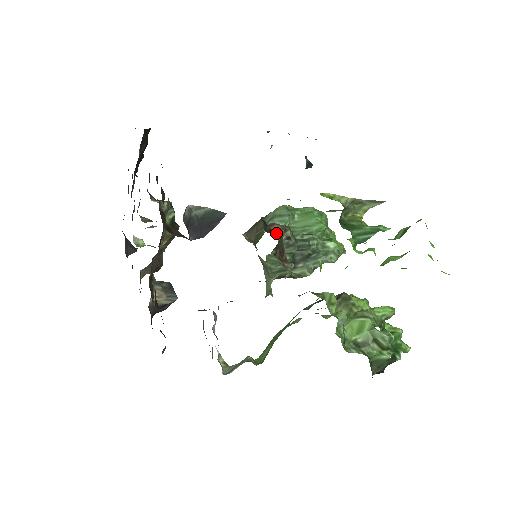
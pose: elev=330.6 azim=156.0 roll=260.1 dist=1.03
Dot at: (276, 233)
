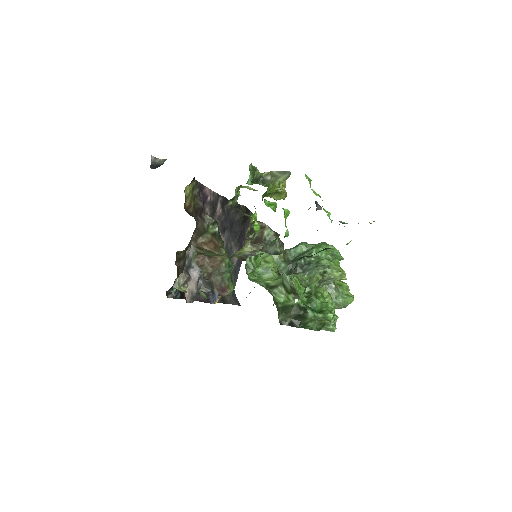
Dot at: occluded
